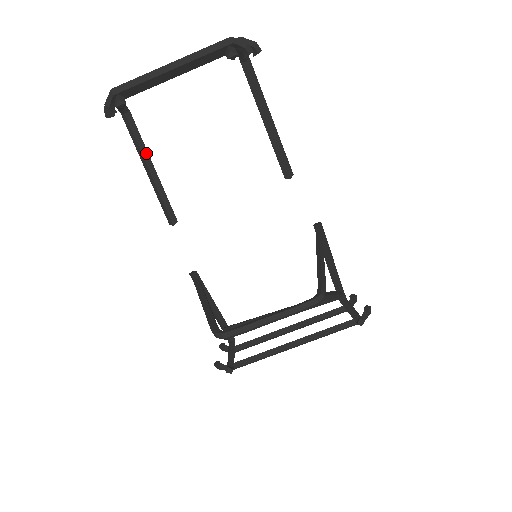
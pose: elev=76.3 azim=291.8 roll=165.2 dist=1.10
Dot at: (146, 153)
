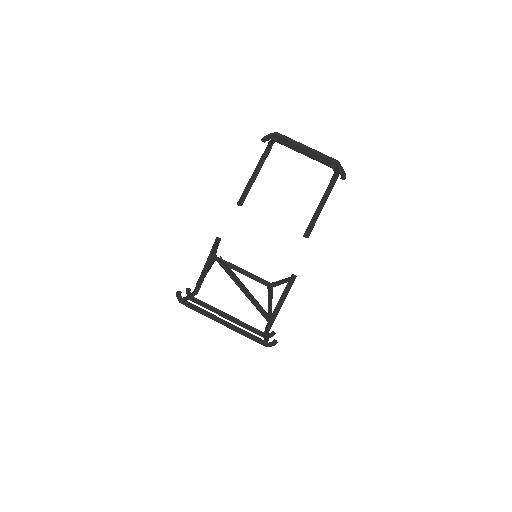
Dot at: (260, 168)
